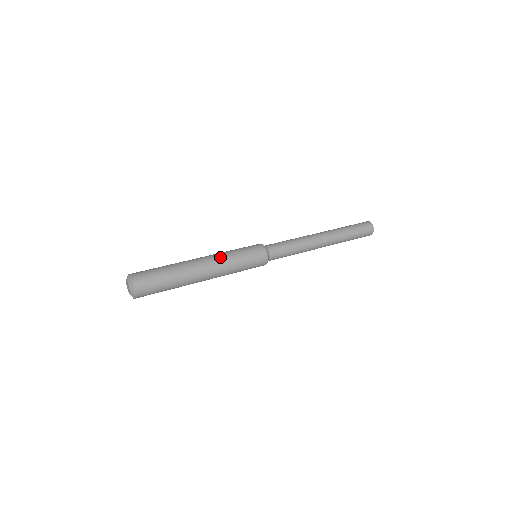
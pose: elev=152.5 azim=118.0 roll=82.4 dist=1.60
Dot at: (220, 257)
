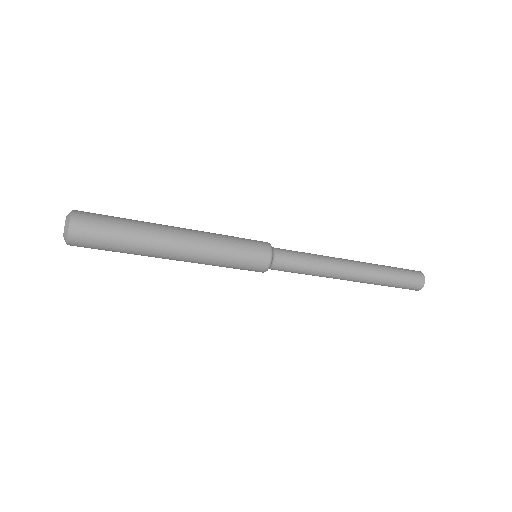
Dot at: occluded
